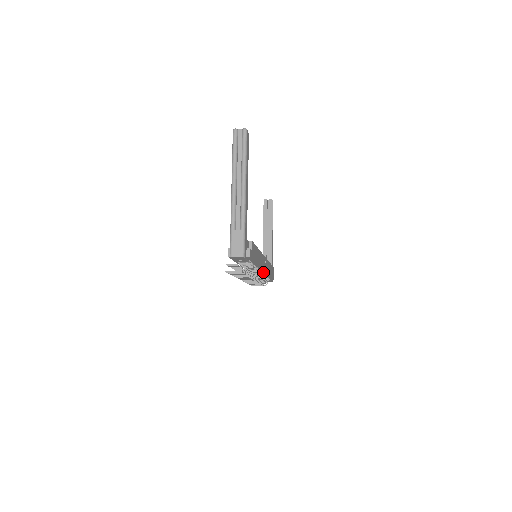
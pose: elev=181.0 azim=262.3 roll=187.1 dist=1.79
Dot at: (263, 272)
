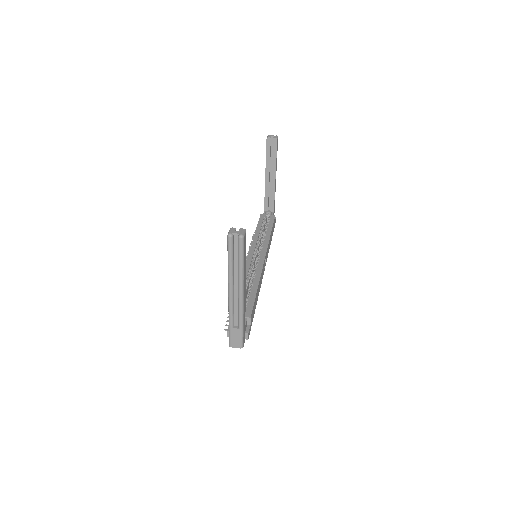
Dot at: occluded
